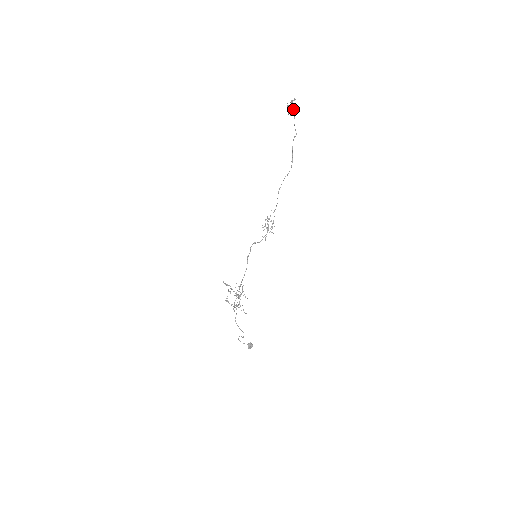
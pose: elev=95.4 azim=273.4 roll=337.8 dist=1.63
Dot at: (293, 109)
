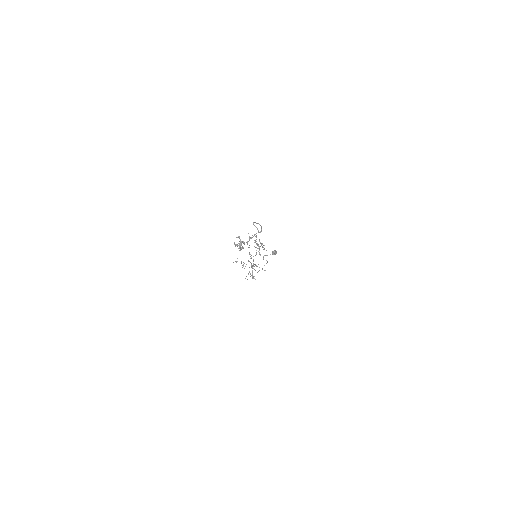
Dot at: (243, 243)
